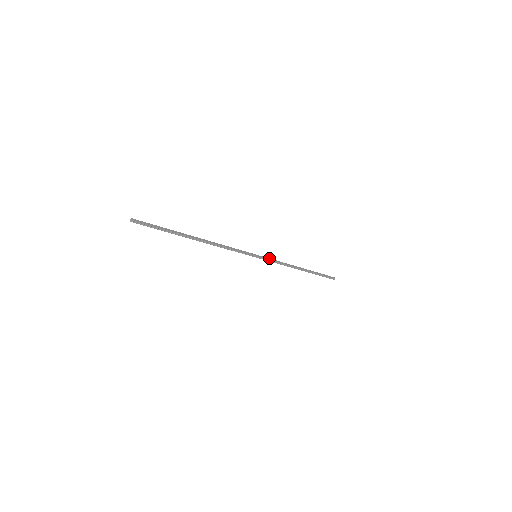
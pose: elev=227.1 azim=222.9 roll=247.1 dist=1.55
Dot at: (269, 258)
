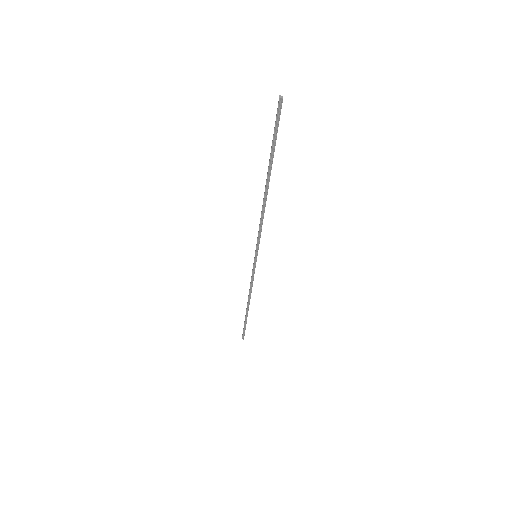
Dot at: occluded
